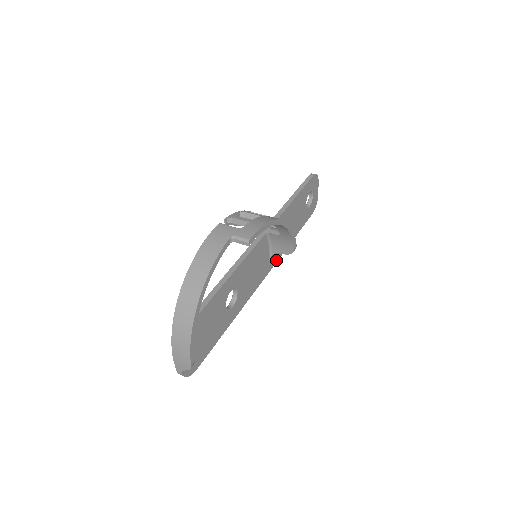
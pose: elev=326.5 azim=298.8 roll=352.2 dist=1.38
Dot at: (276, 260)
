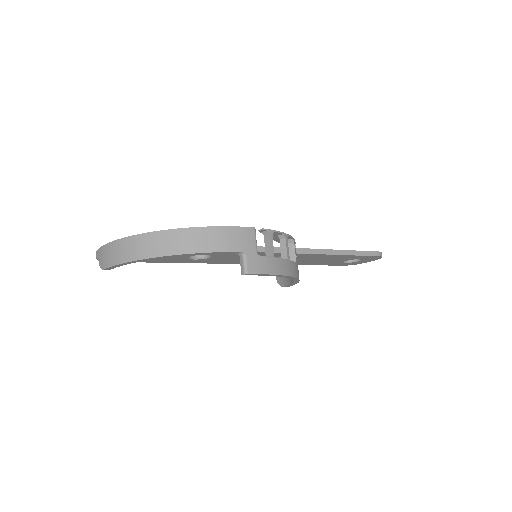
Dot at: occluded
